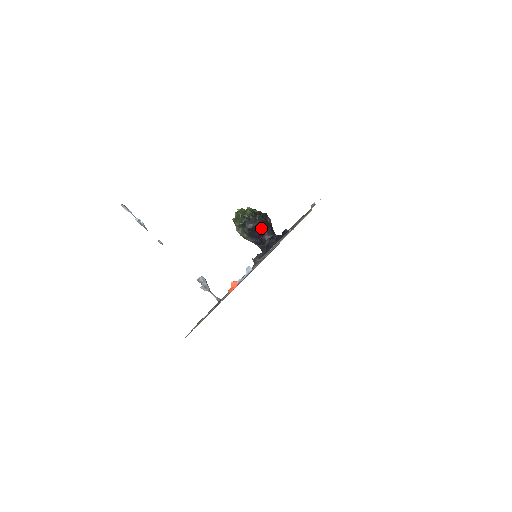
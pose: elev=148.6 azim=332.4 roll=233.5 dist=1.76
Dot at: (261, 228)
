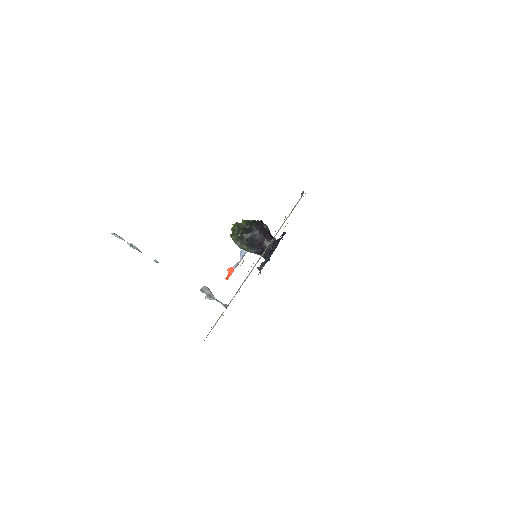
Dot at: (259, 236)
